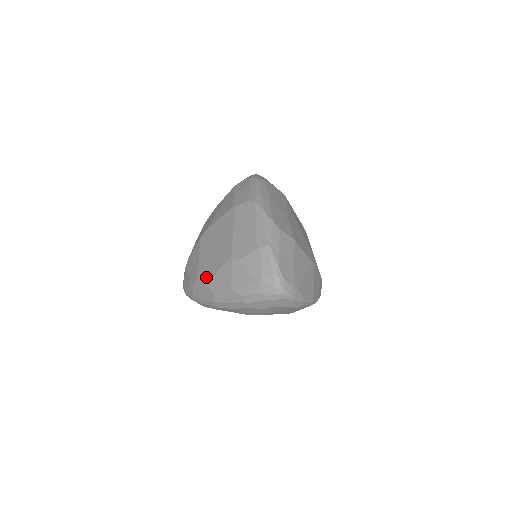
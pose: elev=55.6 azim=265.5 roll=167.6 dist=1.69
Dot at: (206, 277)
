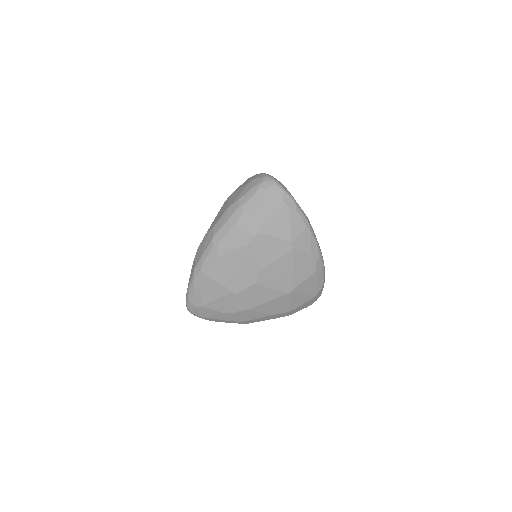
Dot at: occluded
